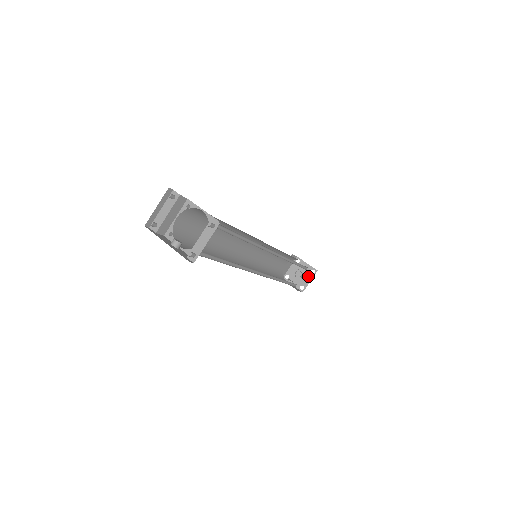
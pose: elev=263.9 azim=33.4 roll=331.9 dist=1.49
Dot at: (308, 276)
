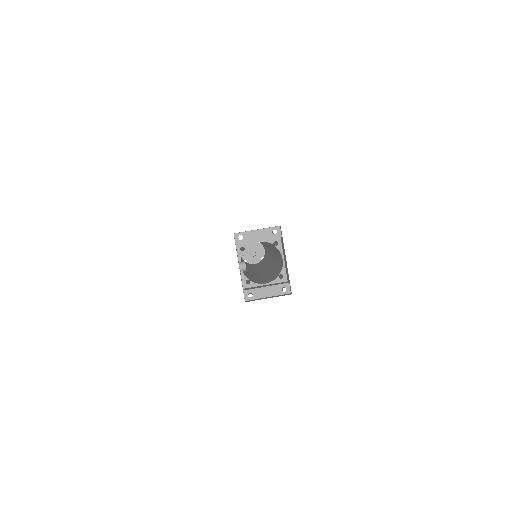
Dot at: (257, 259)
